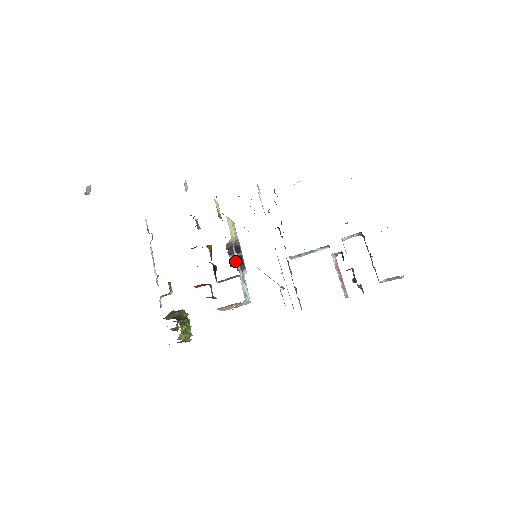
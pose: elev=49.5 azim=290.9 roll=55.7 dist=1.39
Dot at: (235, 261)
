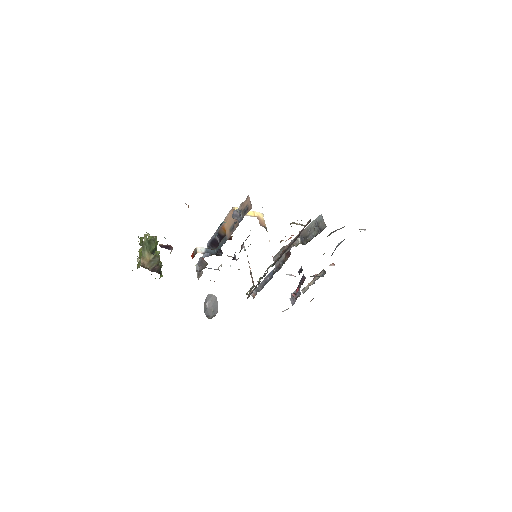
Dot at: occluded
